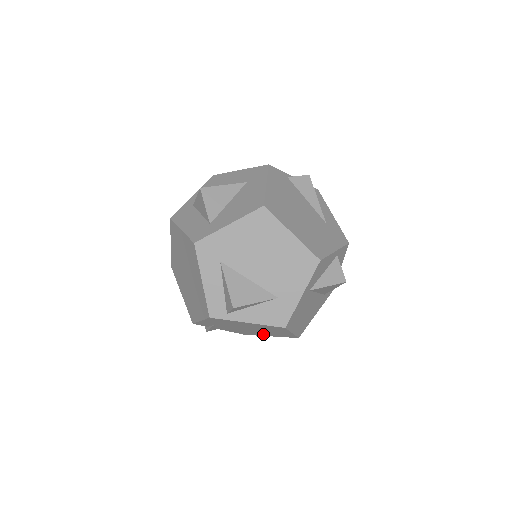
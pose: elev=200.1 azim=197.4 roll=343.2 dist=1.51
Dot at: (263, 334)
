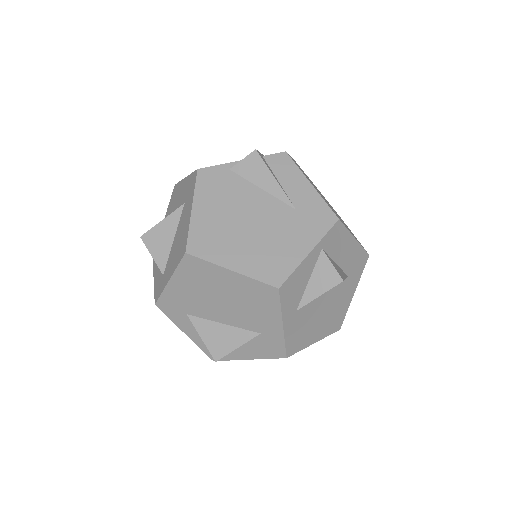
Dot at: occluded
